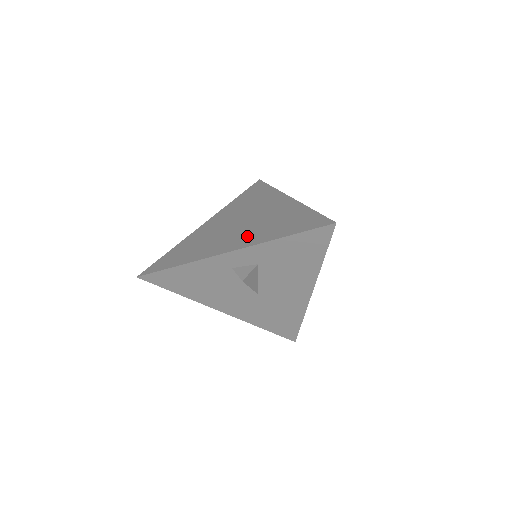
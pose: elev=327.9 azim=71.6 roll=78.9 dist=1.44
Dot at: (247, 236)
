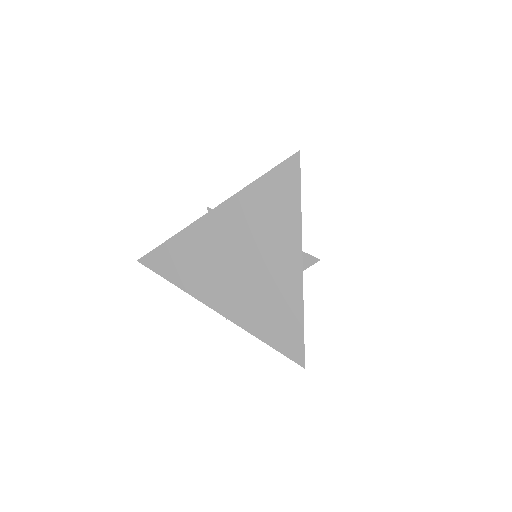
Dot at: (239, 302)
